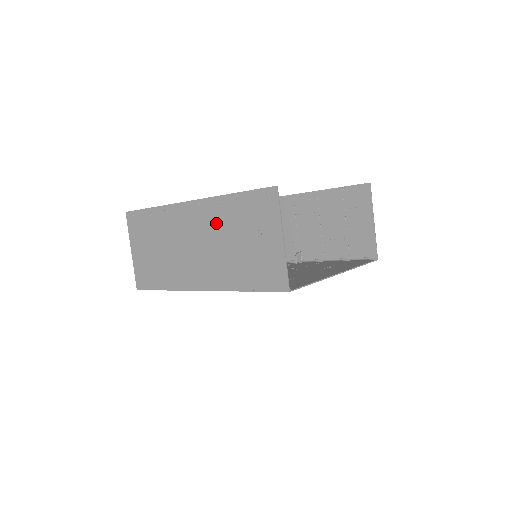
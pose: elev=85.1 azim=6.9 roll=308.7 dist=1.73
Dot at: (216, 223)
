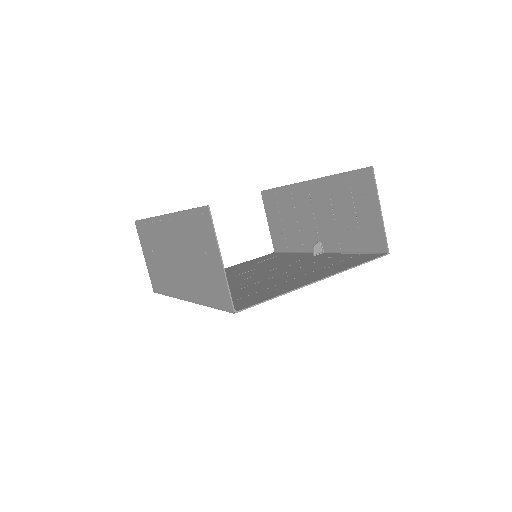
Dot at: (181, 238)
